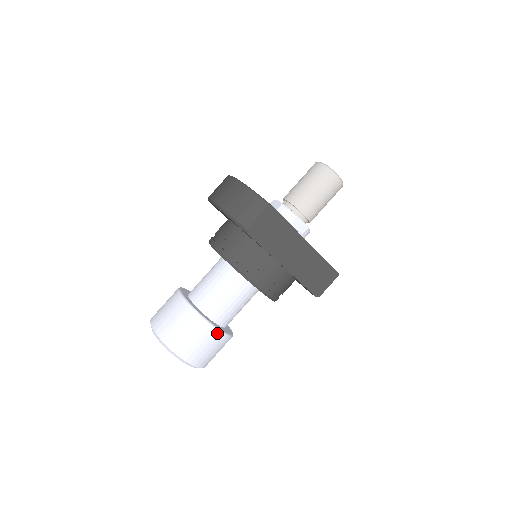
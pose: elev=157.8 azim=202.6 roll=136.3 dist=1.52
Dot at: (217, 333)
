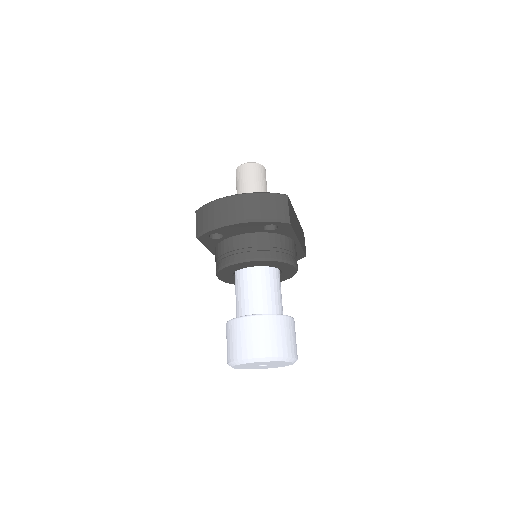
Dot at: (294, 322)
